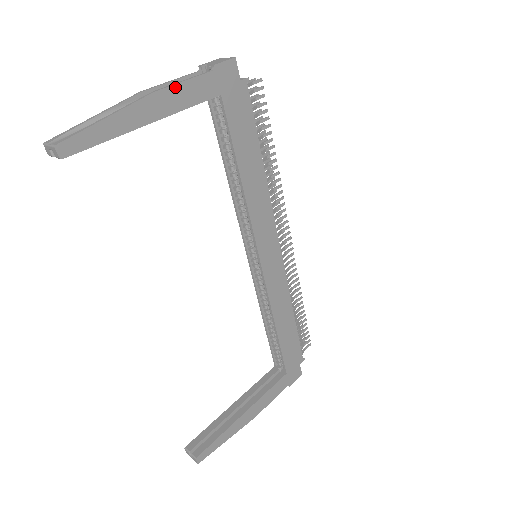
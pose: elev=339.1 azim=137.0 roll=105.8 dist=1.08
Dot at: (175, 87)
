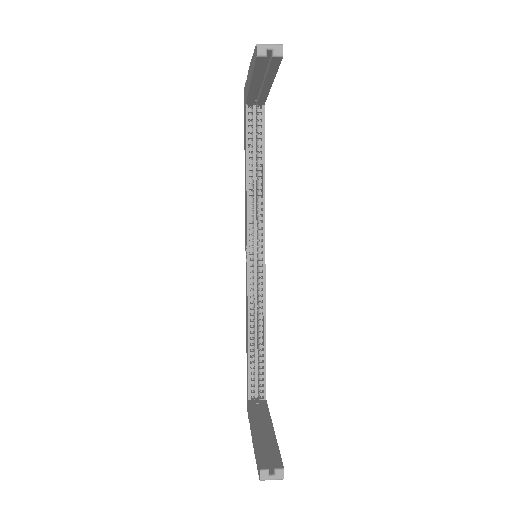
Dot at: occluded
